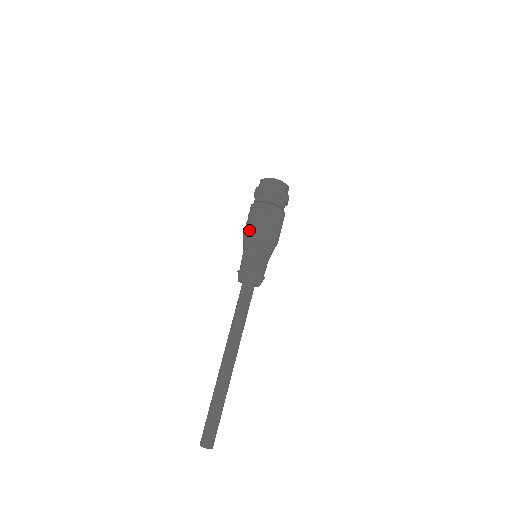
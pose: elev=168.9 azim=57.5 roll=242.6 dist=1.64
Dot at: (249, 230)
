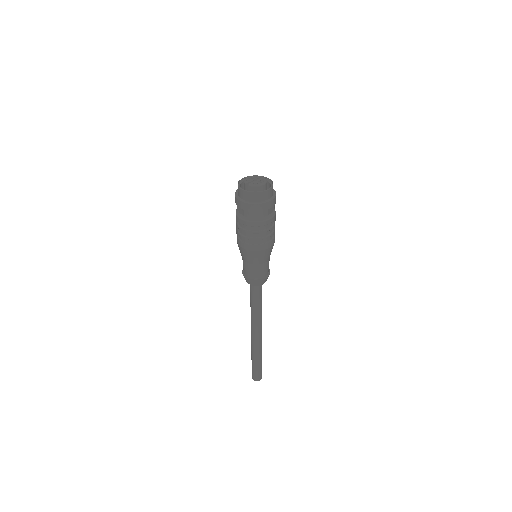
Dot at: (252, 250)
